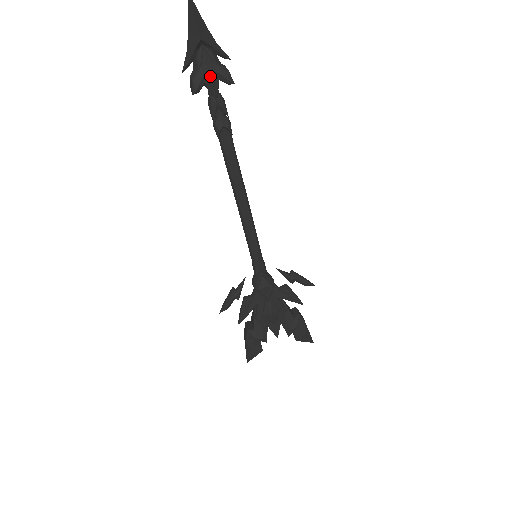
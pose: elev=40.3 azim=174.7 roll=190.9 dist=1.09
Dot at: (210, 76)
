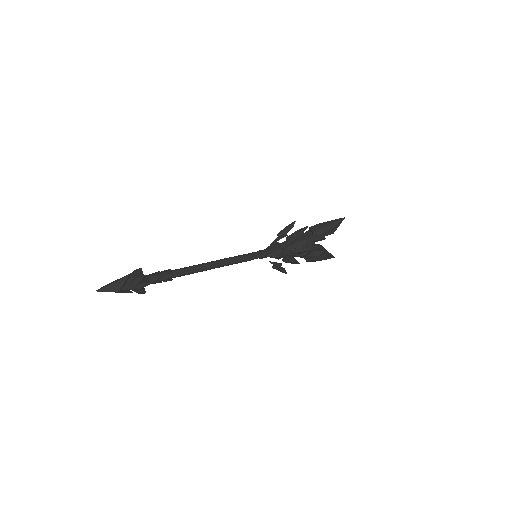
Dot at: (137, 289)
